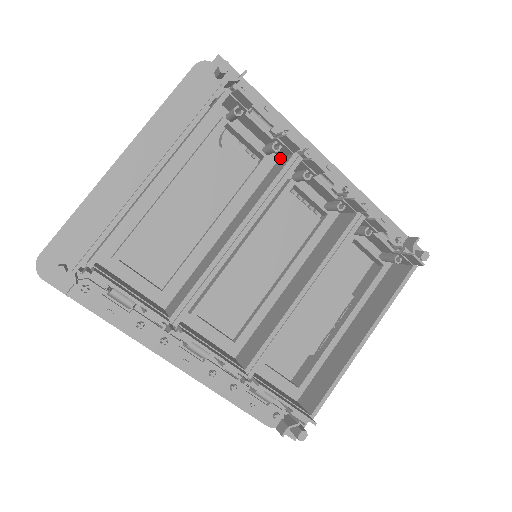
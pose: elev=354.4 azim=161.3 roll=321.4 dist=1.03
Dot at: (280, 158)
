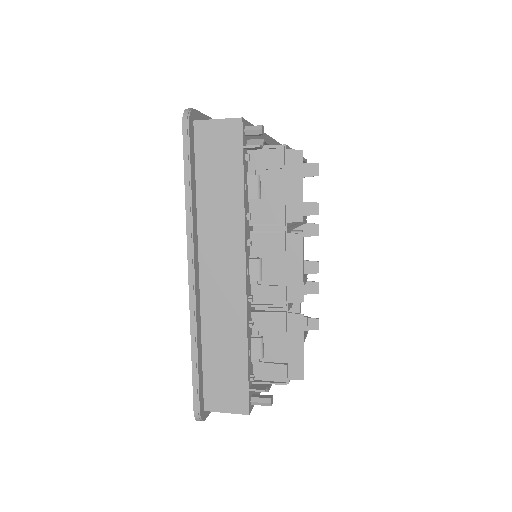
Dot at: occluded
